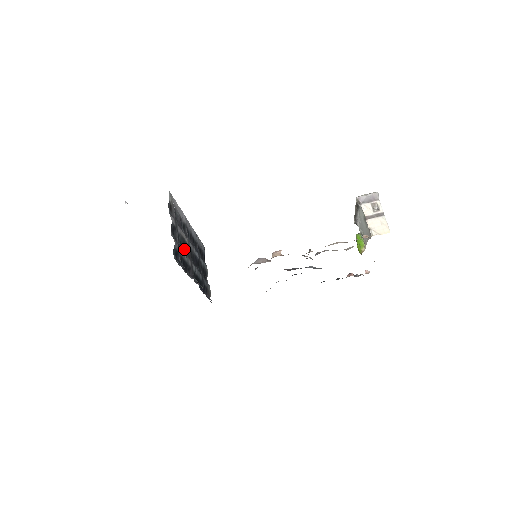
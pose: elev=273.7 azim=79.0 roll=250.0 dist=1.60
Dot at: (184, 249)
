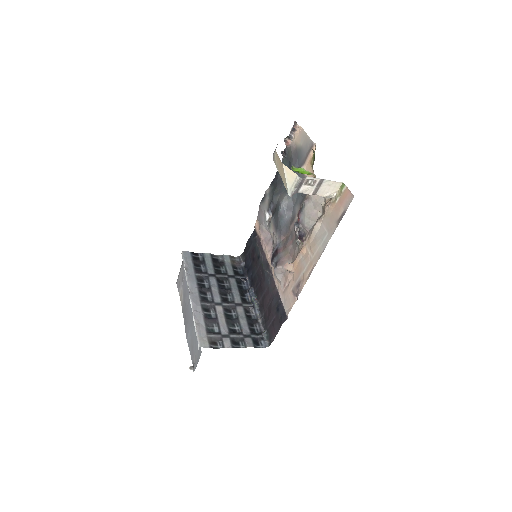
Dot at: (232, 317)
